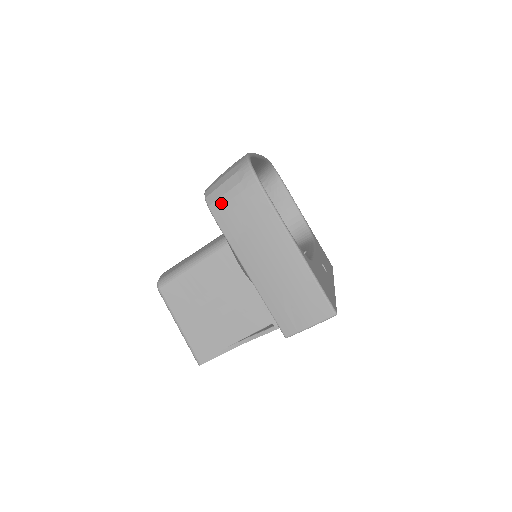
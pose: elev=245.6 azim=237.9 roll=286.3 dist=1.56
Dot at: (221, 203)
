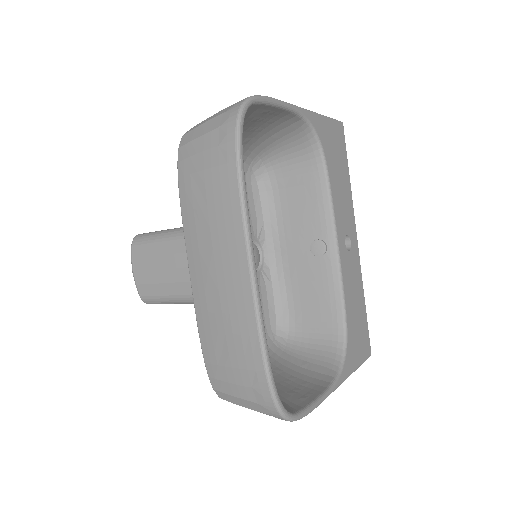
Dot at: occluded
